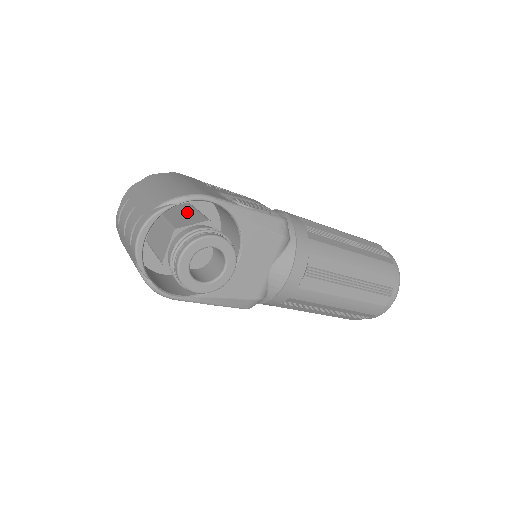
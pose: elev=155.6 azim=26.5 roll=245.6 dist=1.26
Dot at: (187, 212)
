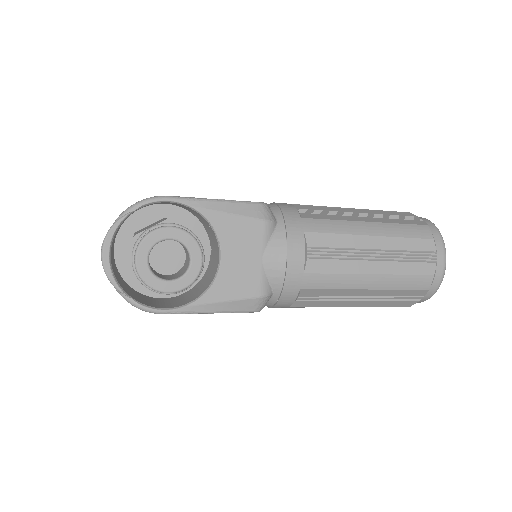
Dot at: (155, 223)
